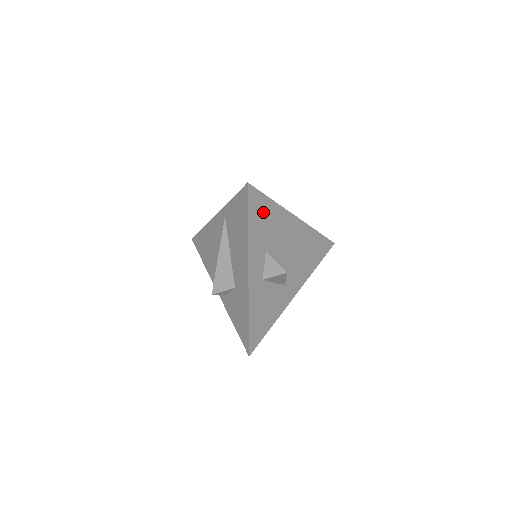
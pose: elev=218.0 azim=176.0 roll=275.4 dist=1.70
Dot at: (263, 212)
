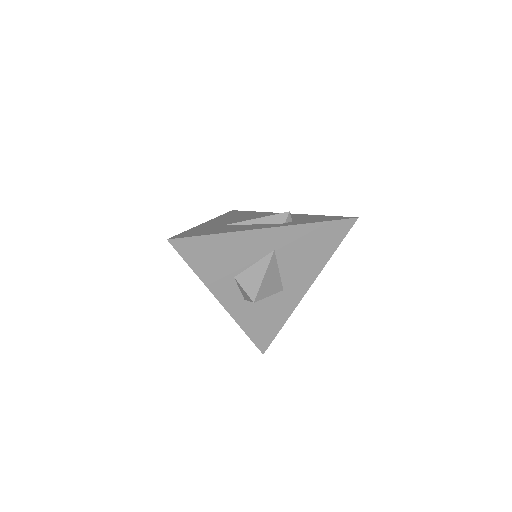
Dot at: (208, 250)
